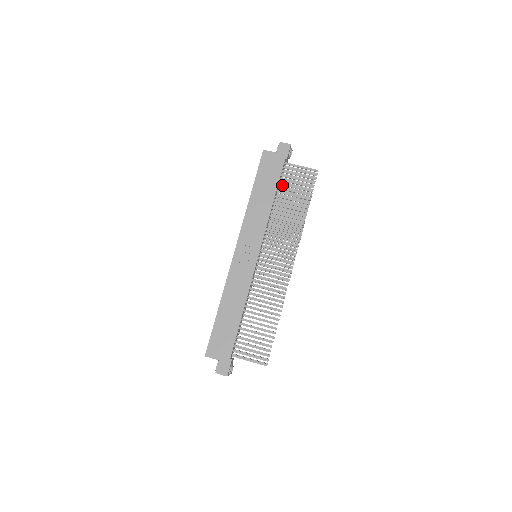
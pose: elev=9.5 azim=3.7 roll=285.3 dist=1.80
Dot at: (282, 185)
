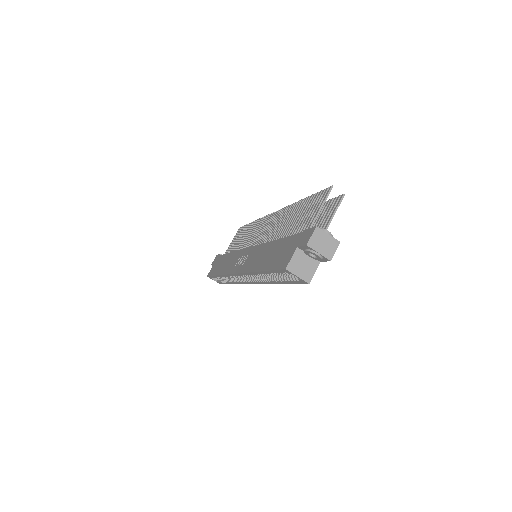
Dot at: occluded
